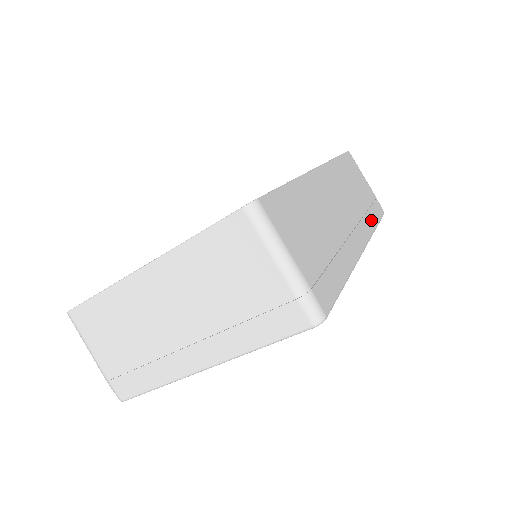
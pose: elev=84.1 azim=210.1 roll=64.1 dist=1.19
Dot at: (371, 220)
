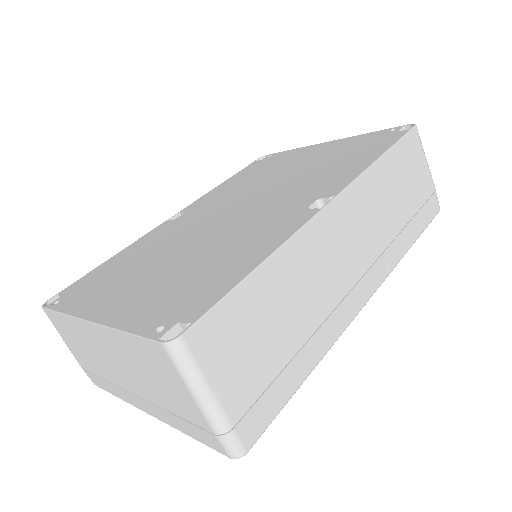
Dot at: (404, 241)
